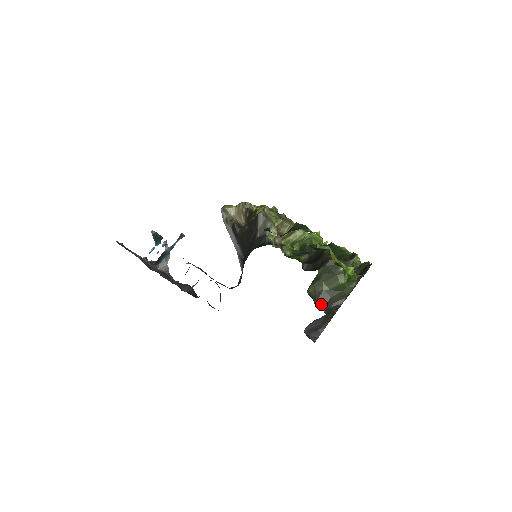
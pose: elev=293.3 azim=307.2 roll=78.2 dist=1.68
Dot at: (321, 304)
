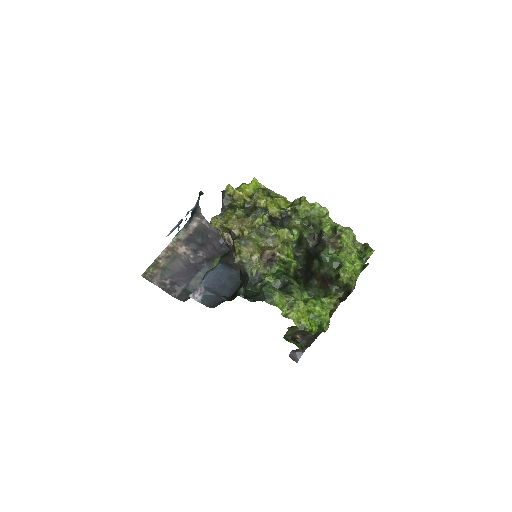
Dot at: (301, 335)
